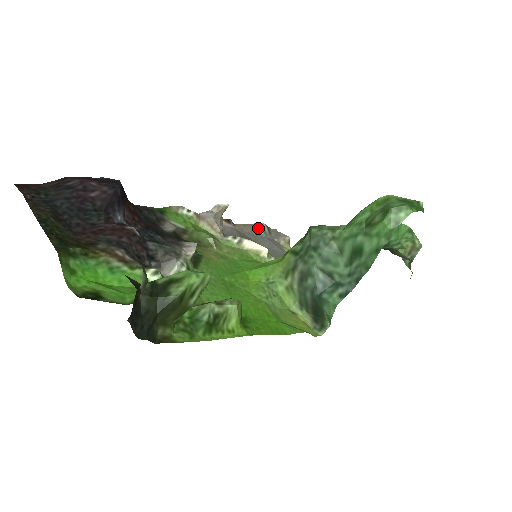
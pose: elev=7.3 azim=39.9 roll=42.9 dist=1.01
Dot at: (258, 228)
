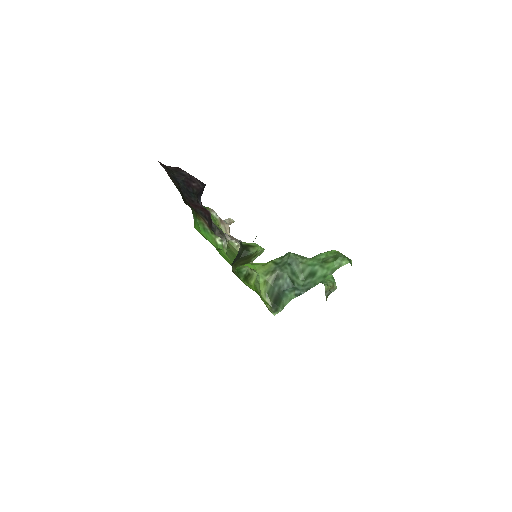
Dot at: occluded
